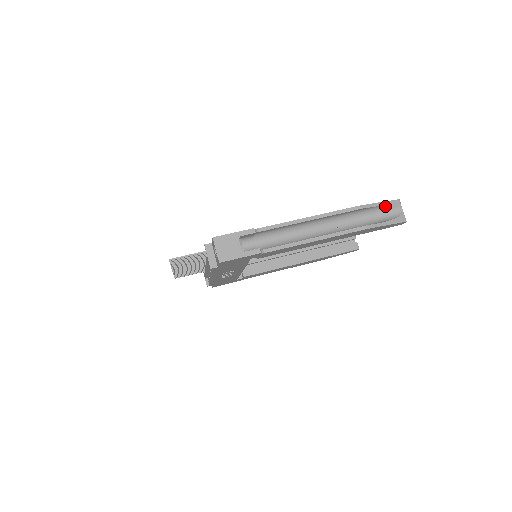
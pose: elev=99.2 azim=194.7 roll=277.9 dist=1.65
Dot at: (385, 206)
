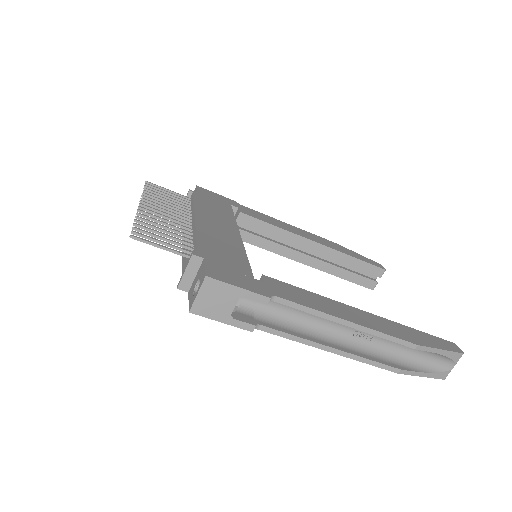
Dot at: (442, 354)
